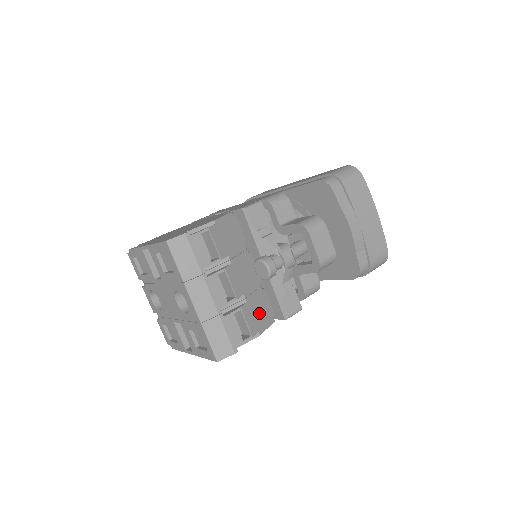
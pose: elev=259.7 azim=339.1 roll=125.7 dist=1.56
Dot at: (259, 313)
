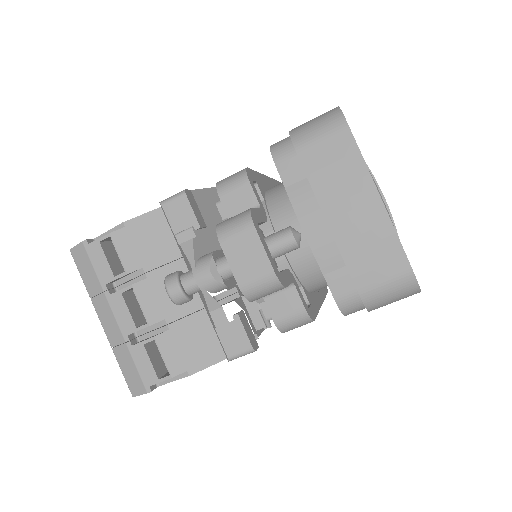
Dot at: (194, 345)
